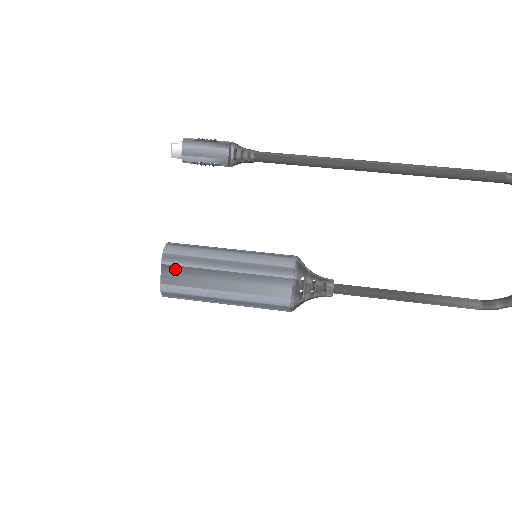
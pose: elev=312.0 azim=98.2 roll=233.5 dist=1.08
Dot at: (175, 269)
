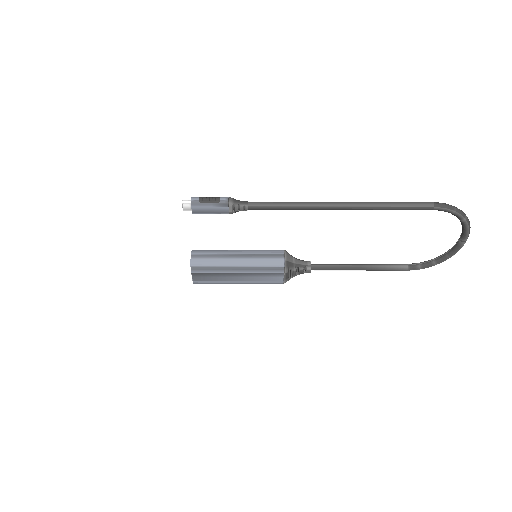
Dot at: (202, 274)
